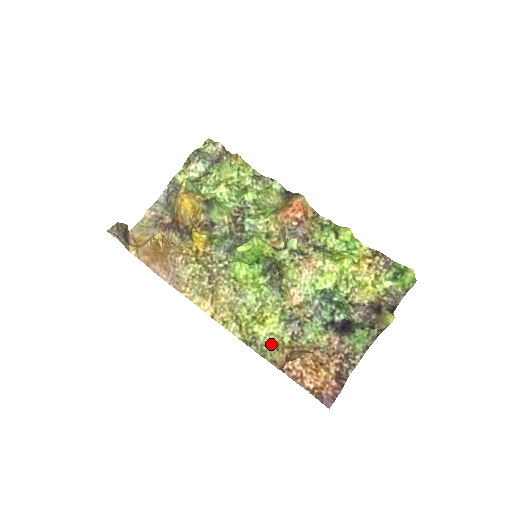
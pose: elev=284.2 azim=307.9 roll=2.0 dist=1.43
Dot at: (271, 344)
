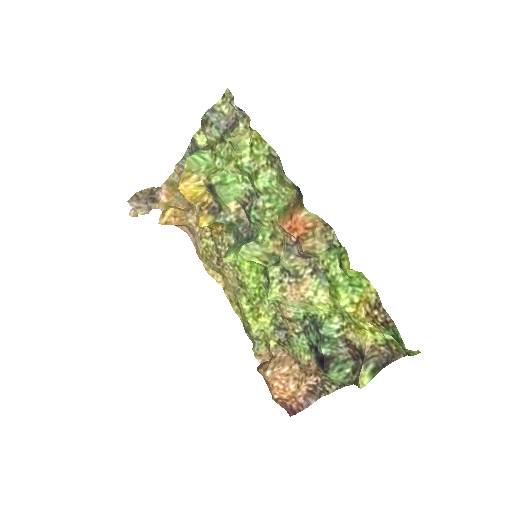
Dot at: (261, 339)
